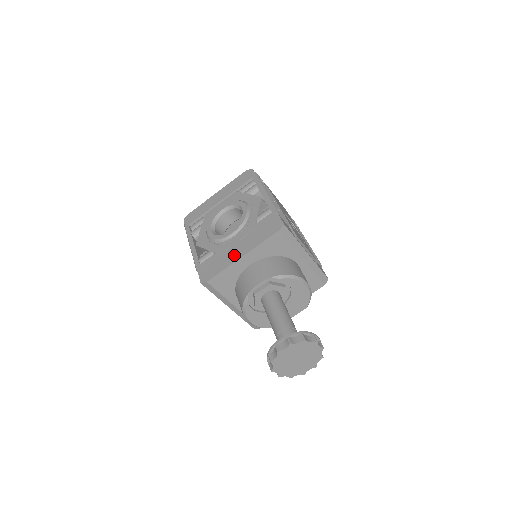
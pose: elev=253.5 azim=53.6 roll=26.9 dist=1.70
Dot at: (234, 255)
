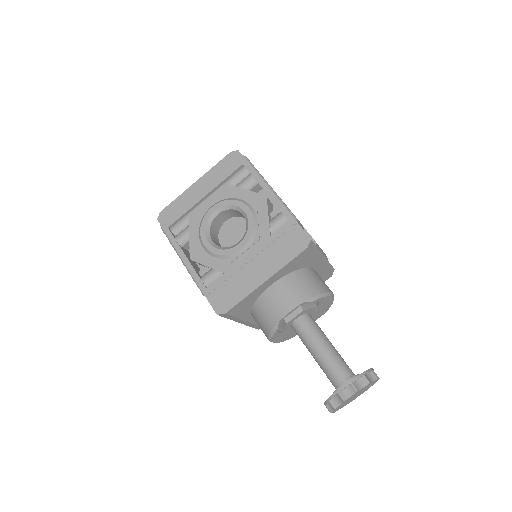
Dot at: (253, 278)
